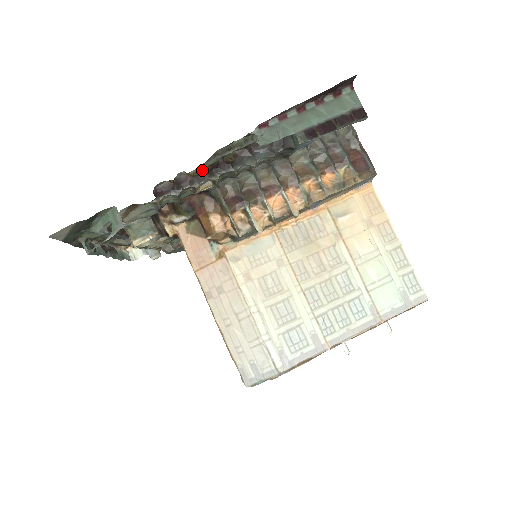
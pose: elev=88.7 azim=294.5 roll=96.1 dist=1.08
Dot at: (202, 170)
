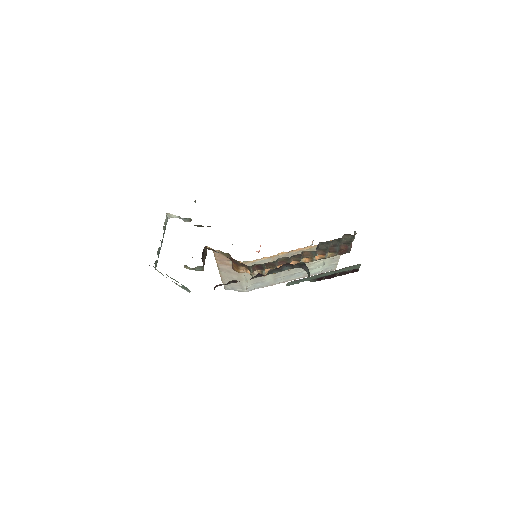
Dot at: occluded
